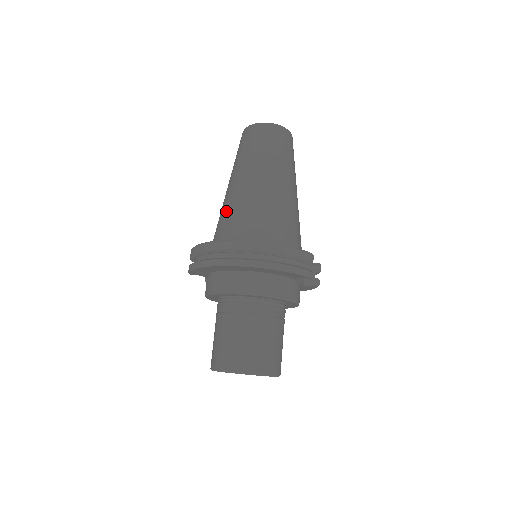
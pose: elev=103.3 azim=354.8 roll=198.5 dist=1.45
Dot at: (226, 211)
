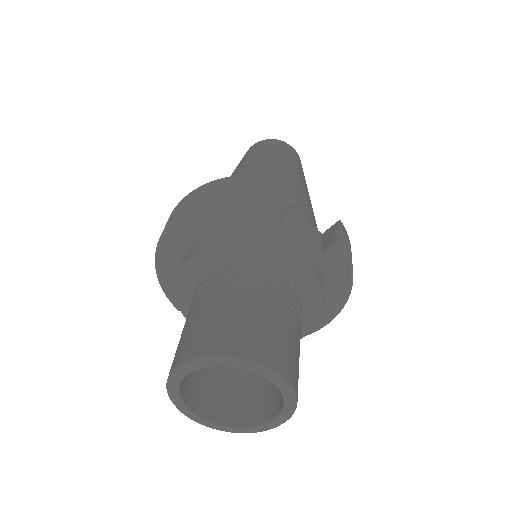
Dot at: occluded
